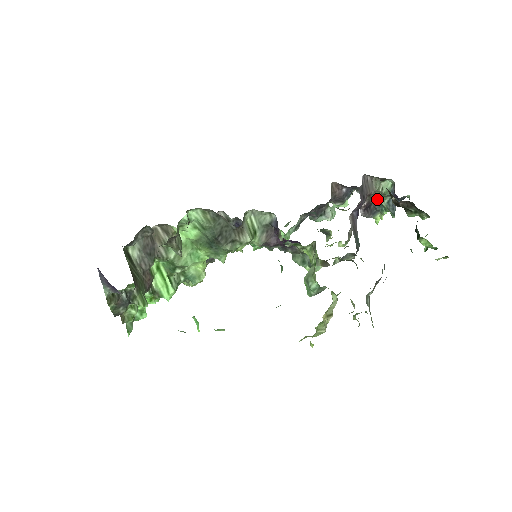
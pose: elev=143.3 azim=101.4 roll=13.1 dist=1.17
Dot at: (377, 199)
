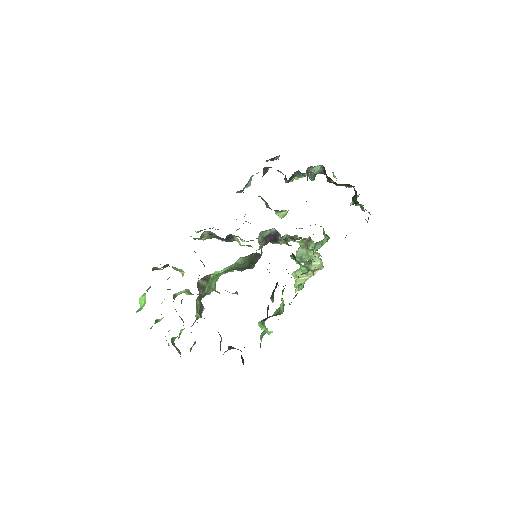
Dot at: (302, 173)
